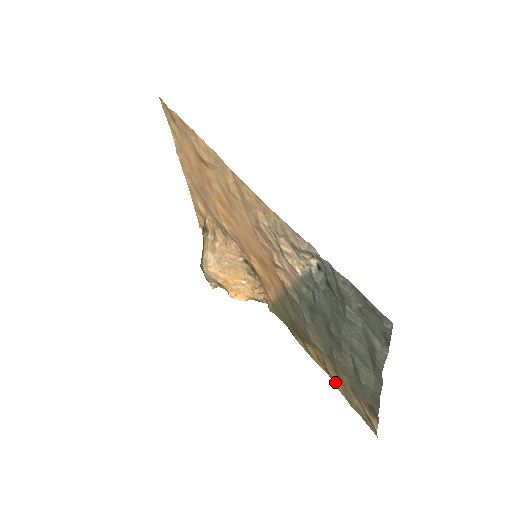
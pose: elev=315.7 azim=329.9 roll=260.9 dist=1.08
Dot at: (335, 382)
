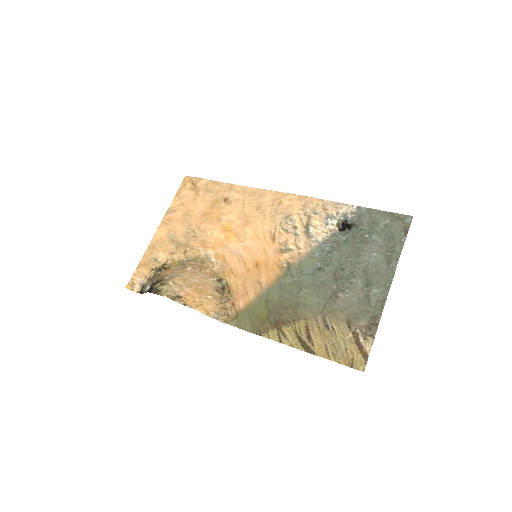
Dot at: (316, 346)
